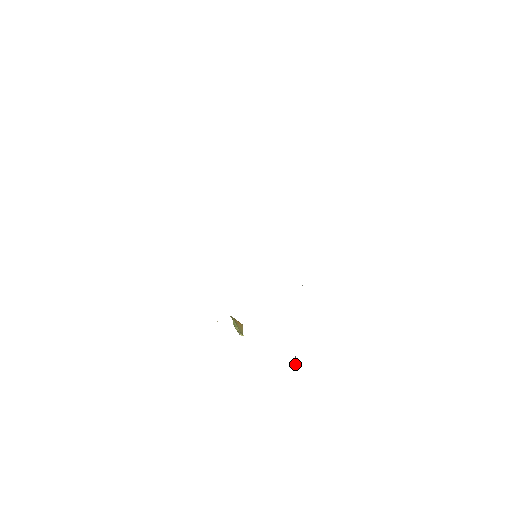
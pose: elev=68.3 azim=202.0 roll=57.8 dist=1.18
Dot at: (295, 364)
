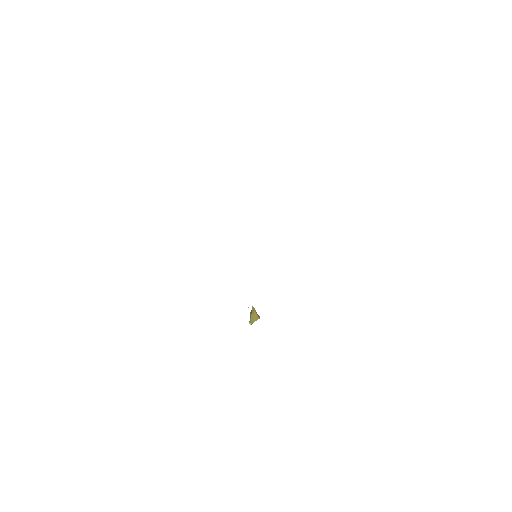
Dot at: occluded
